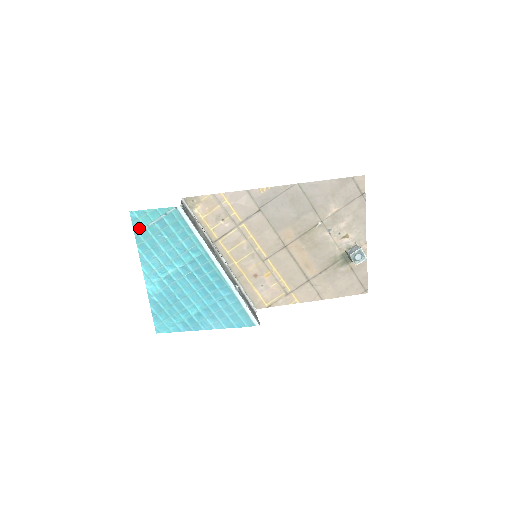
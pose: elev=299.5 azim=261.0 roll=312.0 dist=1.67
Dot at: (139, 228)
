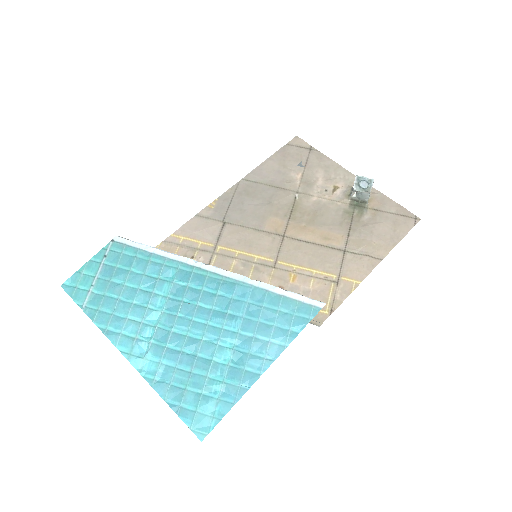
Dot at: (83, 297)
